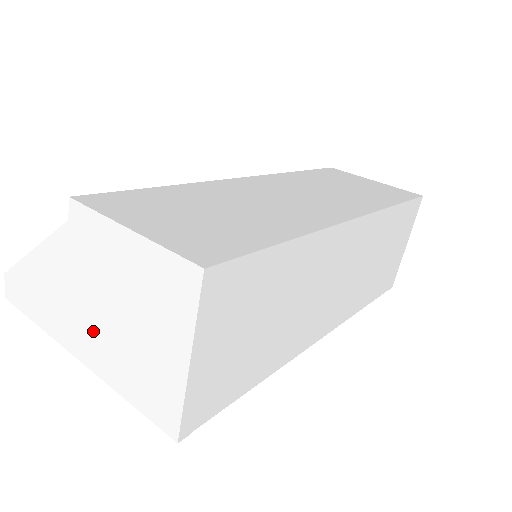
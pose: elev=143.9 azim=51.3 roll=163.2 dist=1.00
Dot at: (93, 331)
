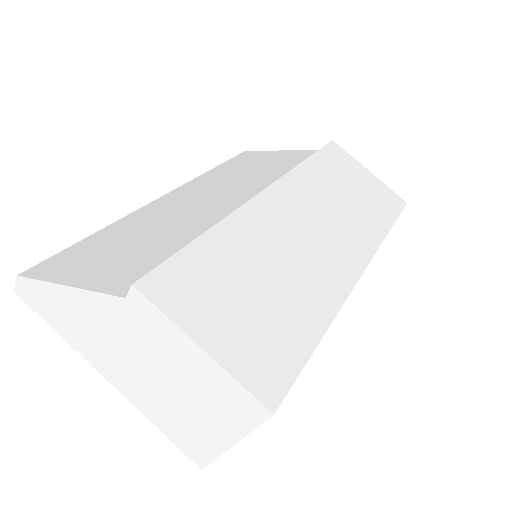
Dot at: (132, 376)
